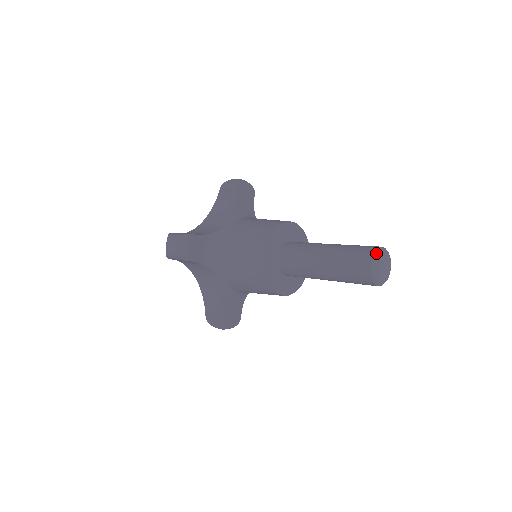
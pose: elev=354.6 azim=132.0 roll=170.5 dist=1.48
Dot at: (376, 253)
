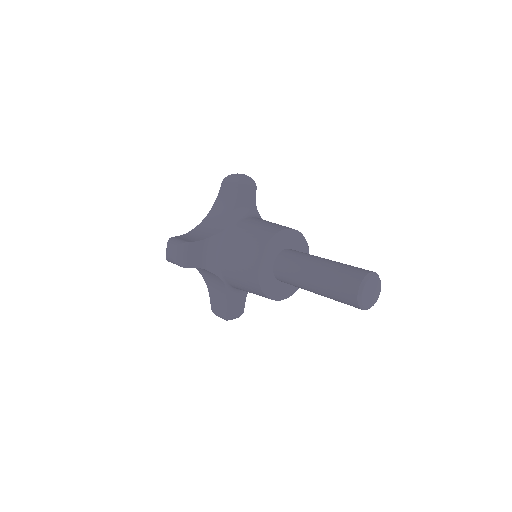
Dot at: (363, 281)
